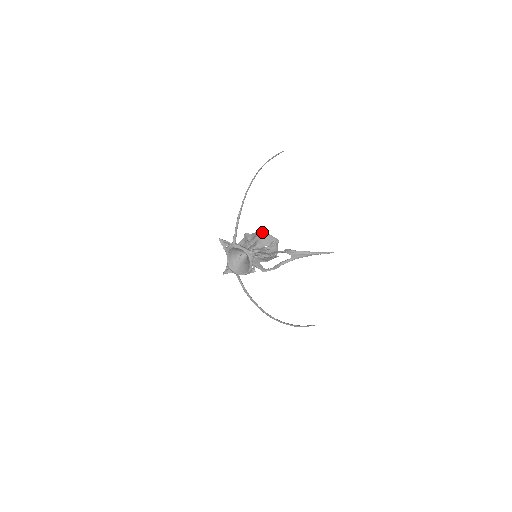
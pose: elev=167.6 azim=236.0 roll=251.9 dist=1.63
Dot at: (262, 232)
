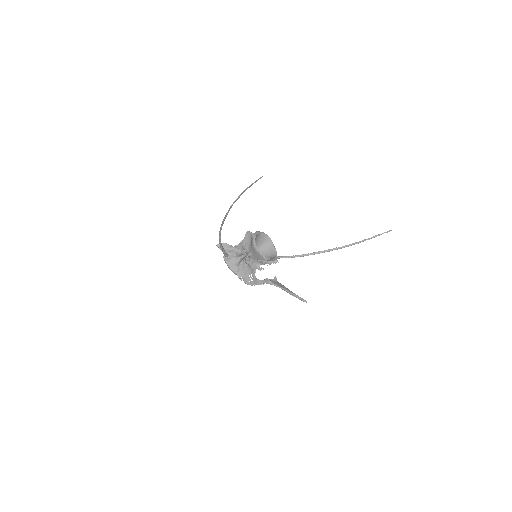
Dot at: (254, 247)
